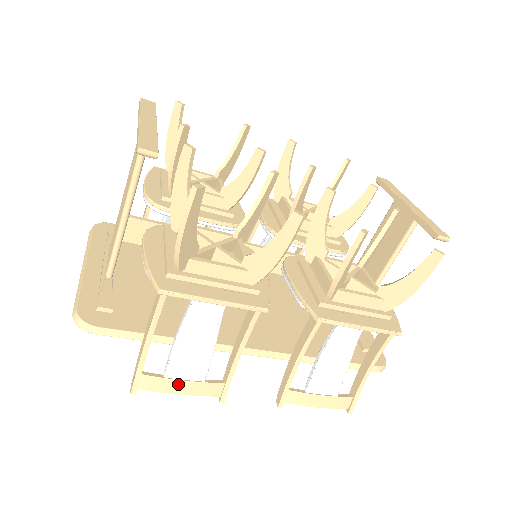
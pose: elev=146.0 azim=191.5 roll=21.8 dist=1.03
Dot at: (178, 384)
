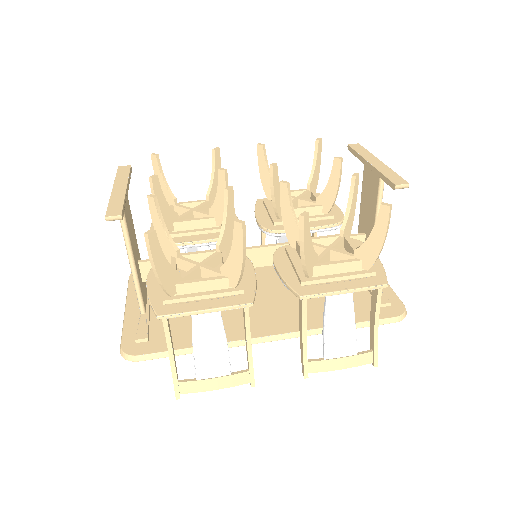
Dot at: (210, 382)
